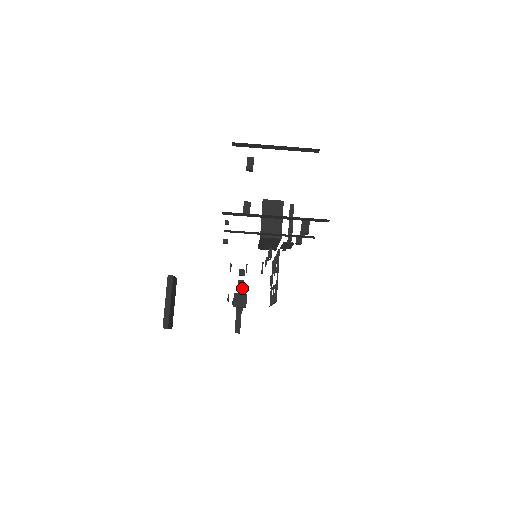
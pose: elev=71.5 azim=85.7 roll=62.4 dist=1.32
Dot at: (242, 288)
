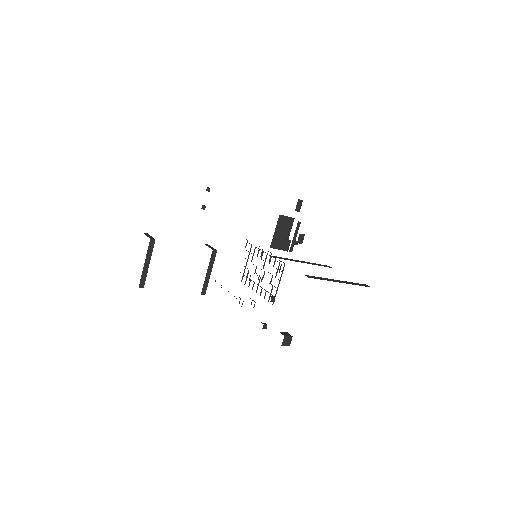
Dot at: (214, 257)
